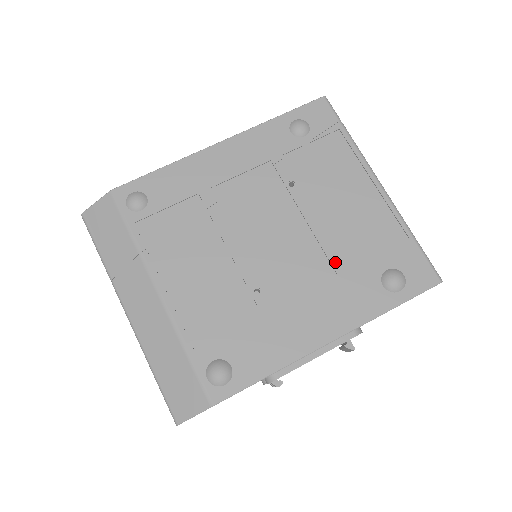
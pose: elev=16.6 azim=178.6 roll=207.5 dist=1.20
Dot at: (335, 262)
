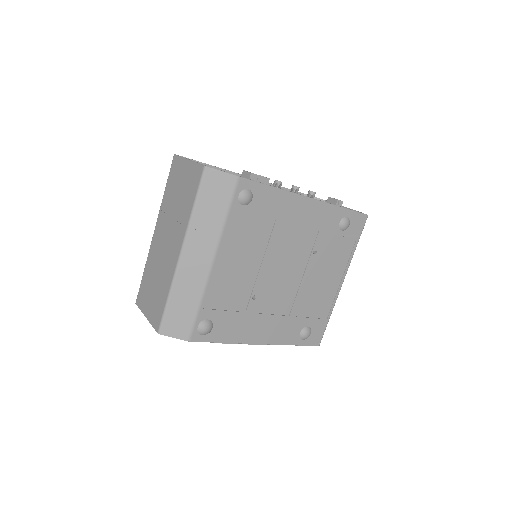
Dot at: (295, 308)
